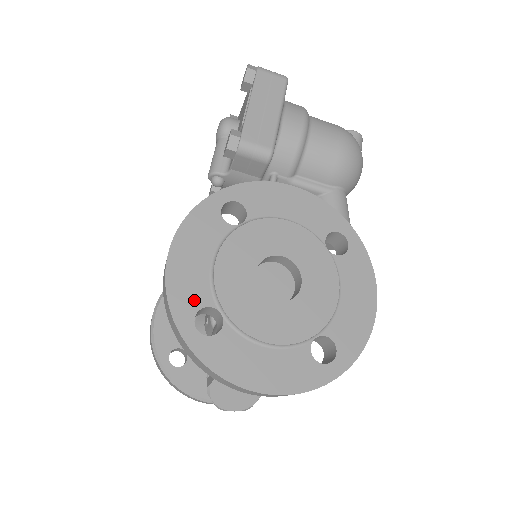
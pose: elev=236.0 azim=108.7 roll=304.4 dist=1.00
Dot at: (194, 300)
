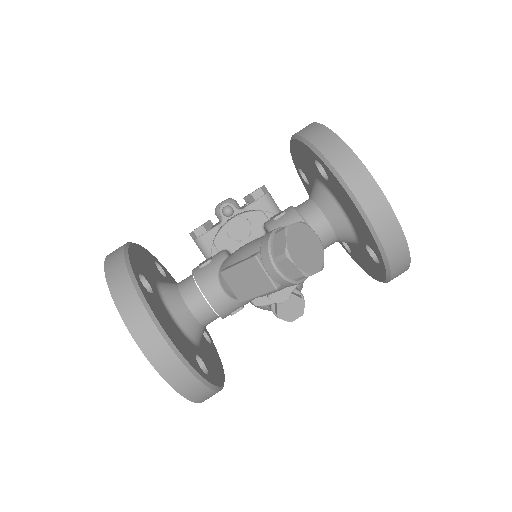
Dot at: occluded
